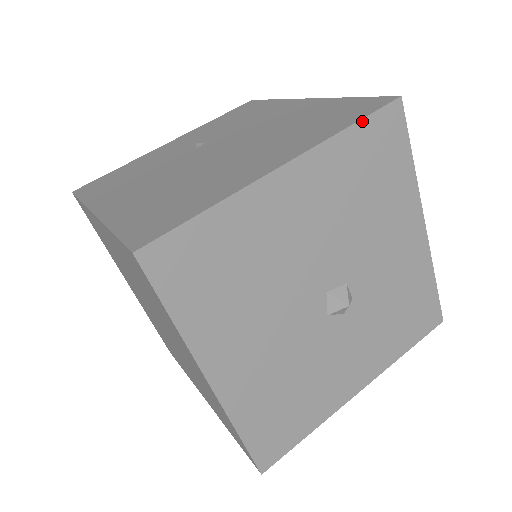
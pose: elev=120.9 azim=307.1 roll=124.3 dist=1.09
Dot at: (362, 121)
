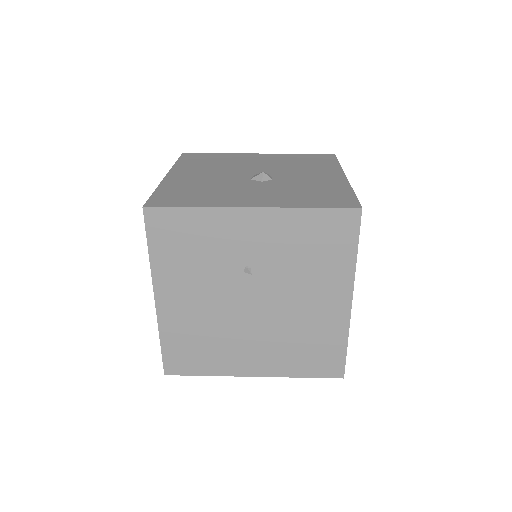
Dot at: (307, 154)
